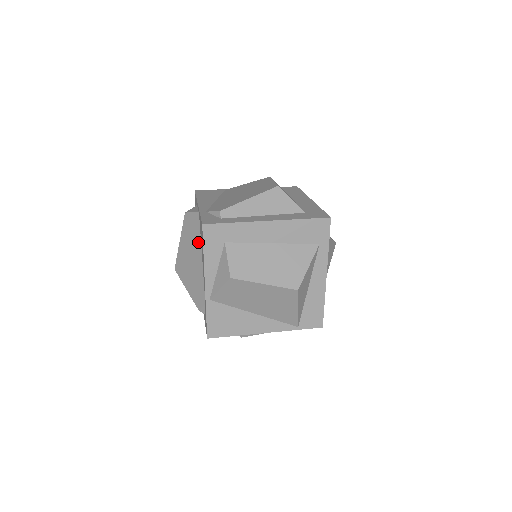
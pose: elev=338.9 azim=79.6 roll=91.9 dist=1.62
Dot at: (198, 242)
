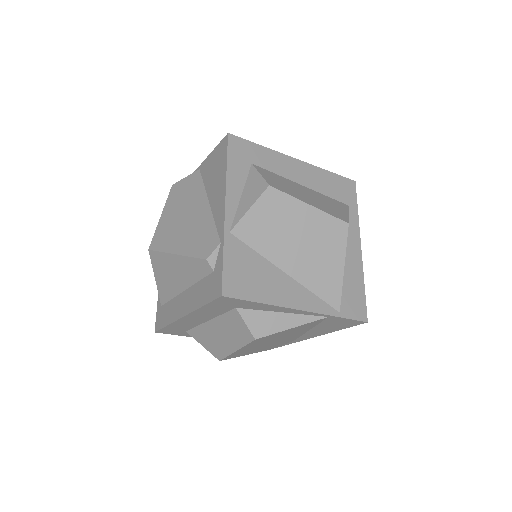
Dot at: (200, 193)
